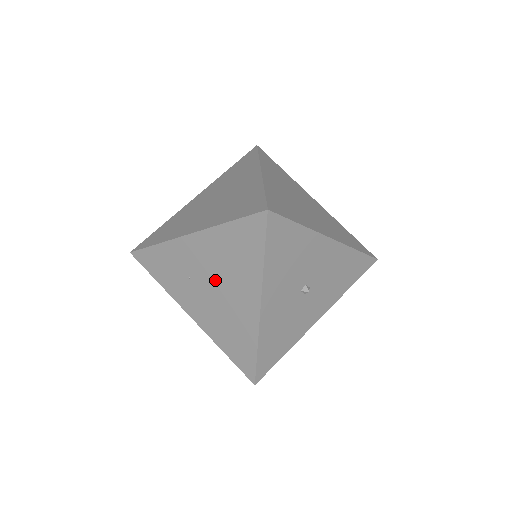
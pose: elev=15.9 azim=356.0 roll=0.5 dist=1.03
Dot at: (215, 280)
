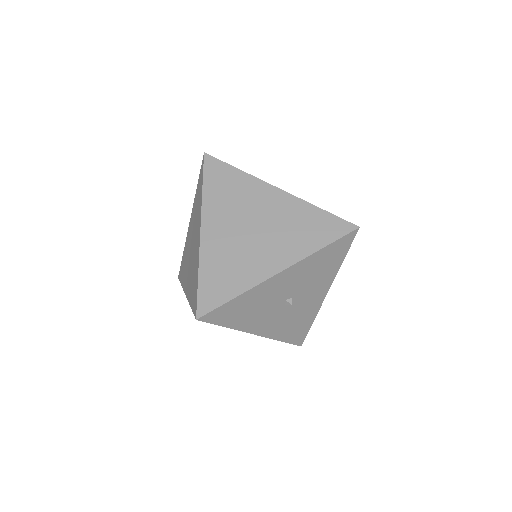
Dot at: occluded
